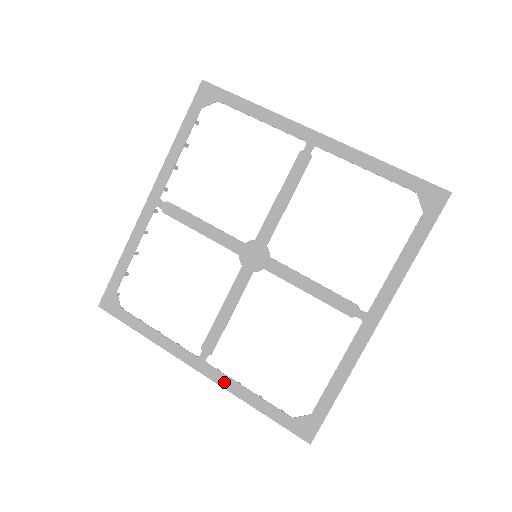
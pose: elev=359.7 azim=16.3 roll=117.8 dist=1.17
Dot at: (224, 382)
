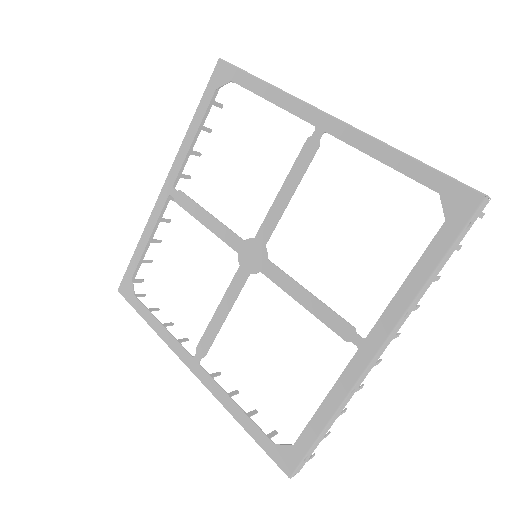
Dot at: (213, 388)
